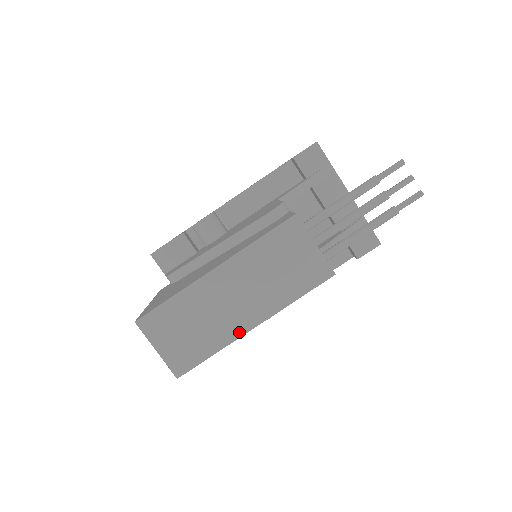
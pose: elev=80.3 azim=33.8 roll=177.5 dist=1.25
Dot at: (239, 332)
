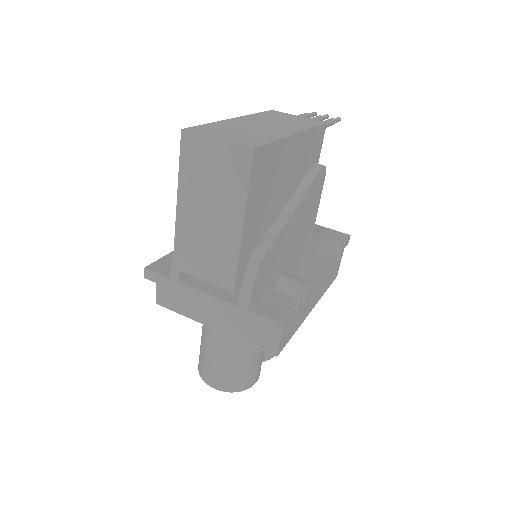
Dot at: (286, 134)
